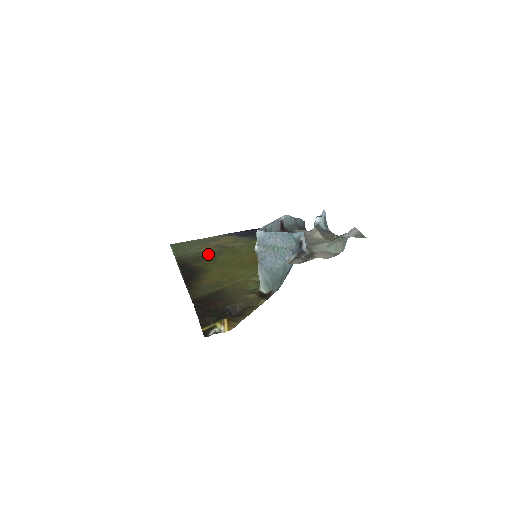
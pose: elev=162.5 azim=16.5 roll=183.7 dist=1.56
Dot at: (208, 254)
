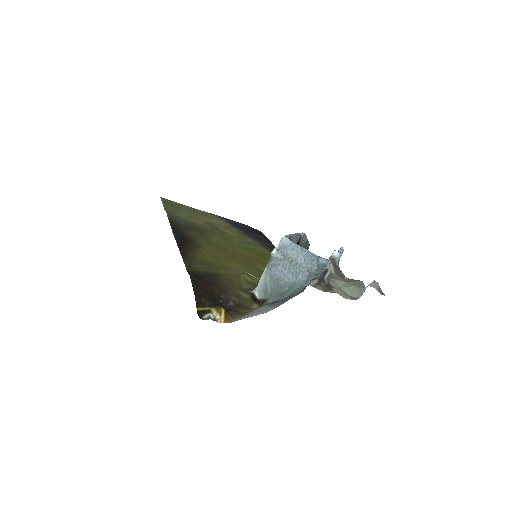
Dot at: (200, 228)
